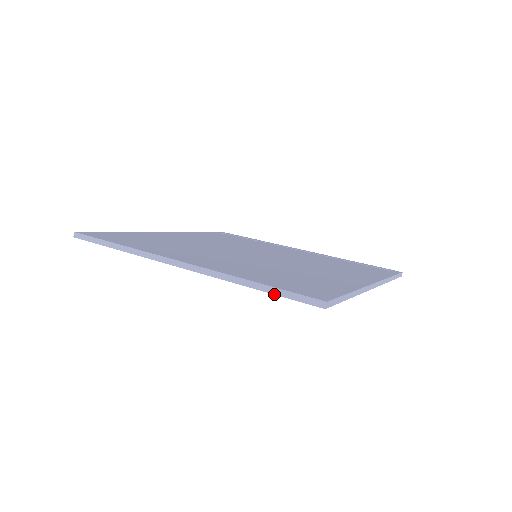
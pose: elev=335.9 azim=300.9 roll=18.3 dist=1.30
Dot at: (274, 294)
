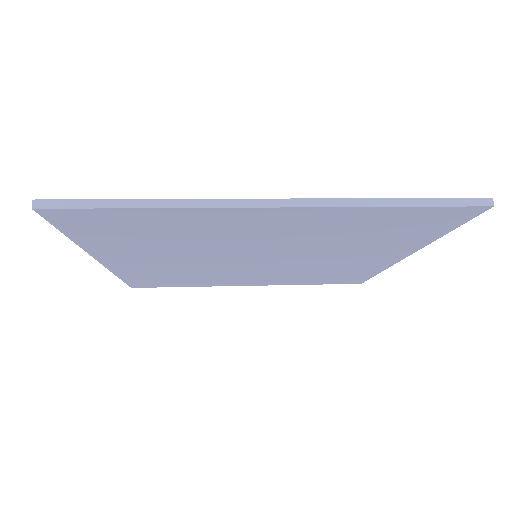
Dot at: (427, 206)
